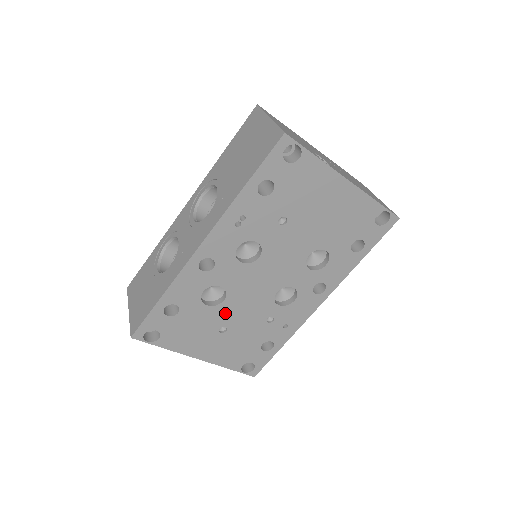
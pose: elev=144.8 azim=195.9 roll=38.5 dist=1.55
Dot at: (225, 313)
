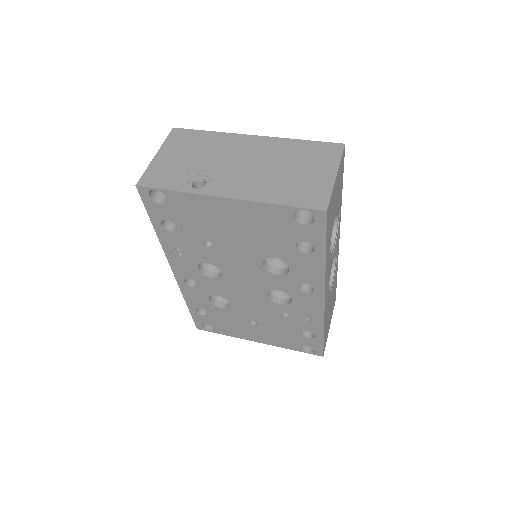
Dot at: (242, 312)
